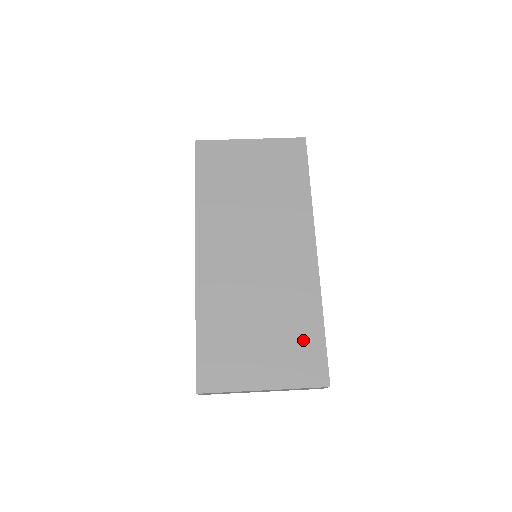
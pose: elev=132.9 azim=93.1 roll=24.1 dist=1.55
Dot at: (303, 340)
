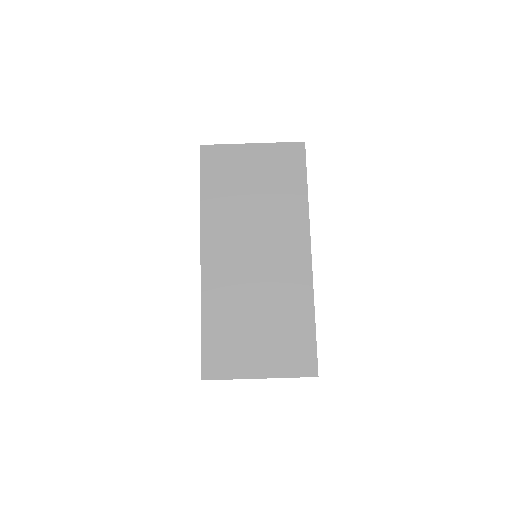
Dot at: (296, 335)
